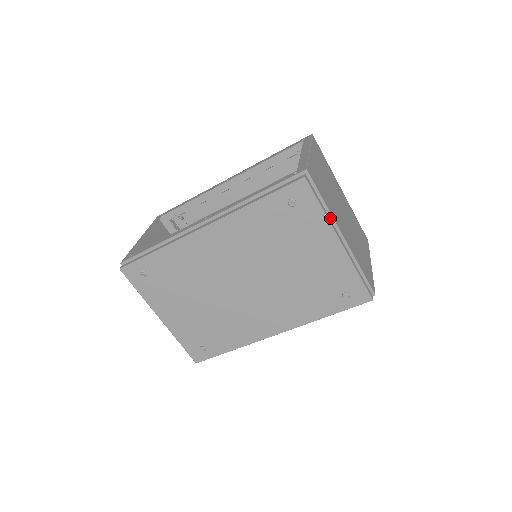
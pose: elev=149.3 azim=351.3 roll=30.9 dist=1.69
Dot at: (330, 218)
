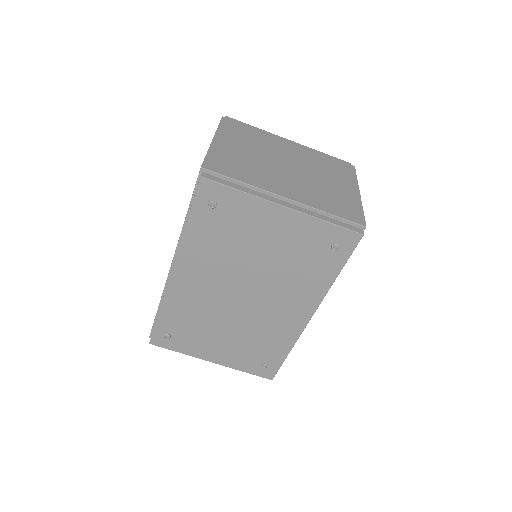
Dot at: (259, 191)
